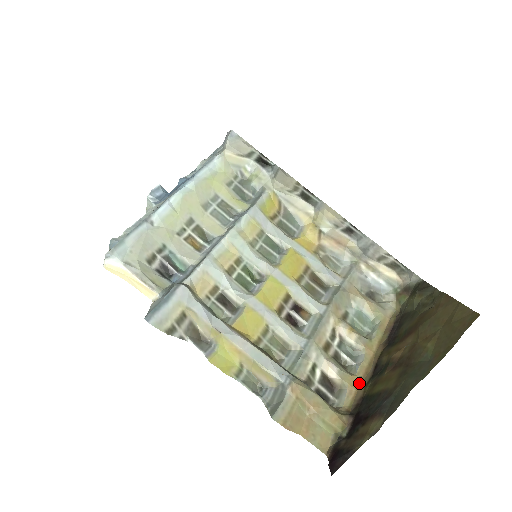
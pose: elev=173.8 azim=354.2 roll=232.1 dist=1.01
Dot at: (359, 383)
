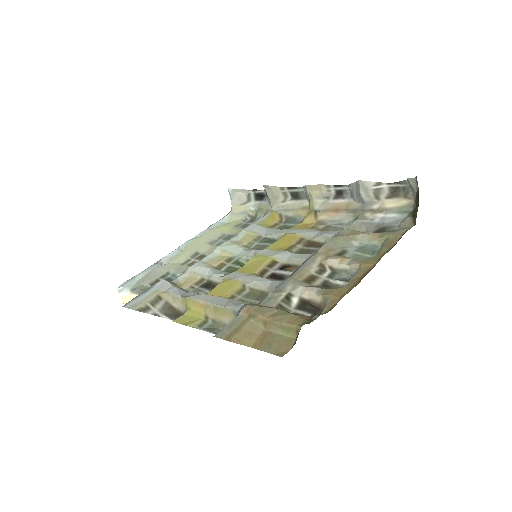
Dot at: (346, 291)
